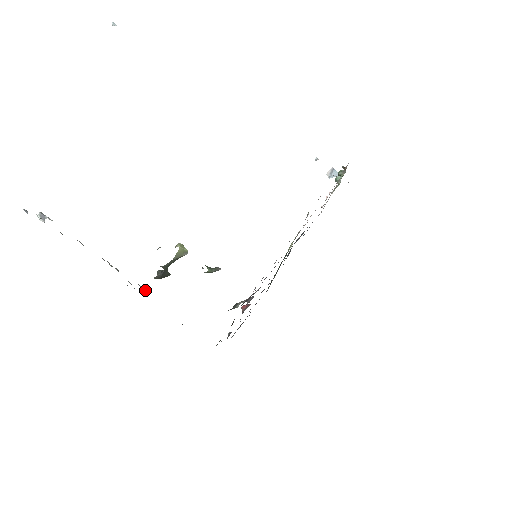
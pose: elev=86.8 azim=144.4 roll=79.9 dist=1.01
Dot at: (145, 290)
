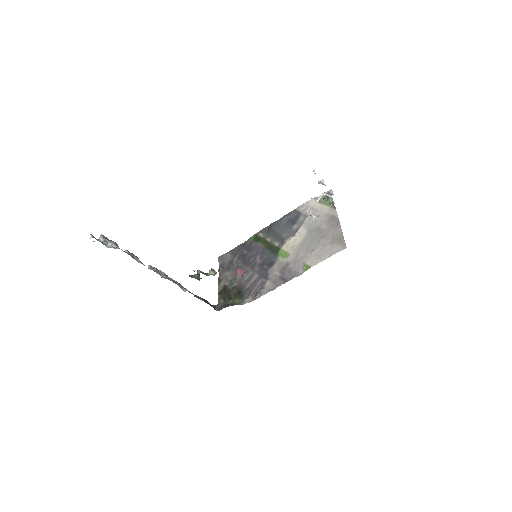
Dot at: (185, 290)
